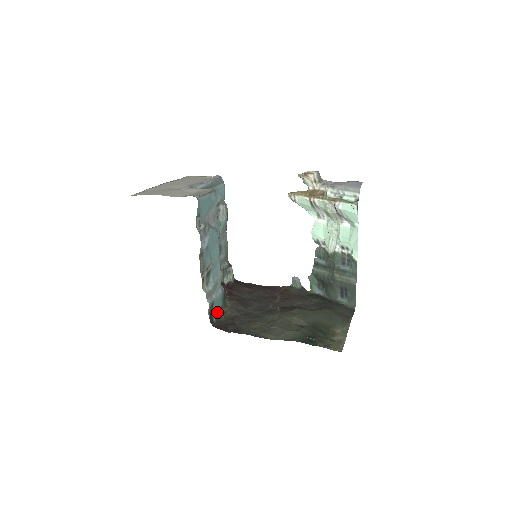
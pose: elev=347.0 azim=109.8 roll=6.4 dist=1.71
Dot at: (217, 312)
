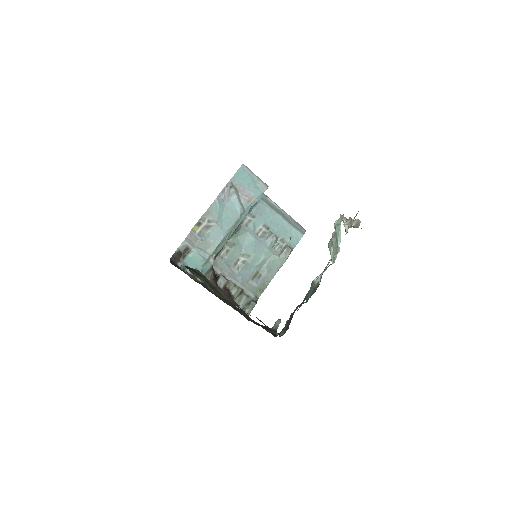
Dot at: occluded
